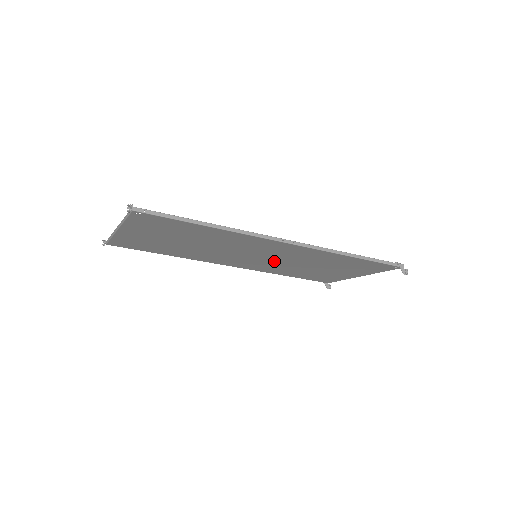
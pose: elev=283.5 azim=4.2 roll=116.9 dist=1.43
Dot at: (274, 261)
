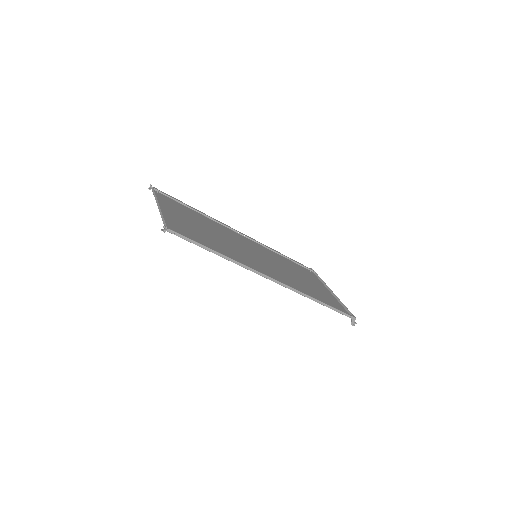
Dot at: (269, 261)
